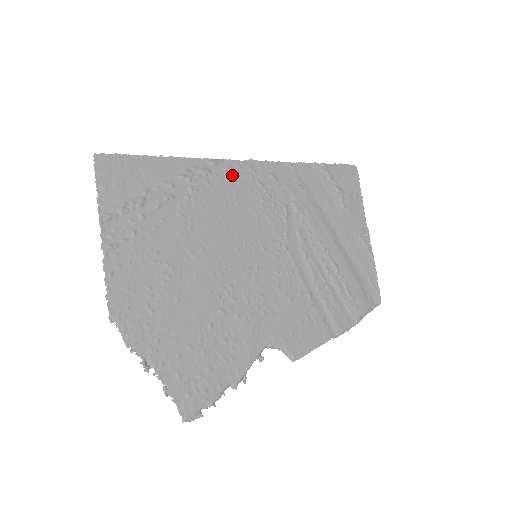
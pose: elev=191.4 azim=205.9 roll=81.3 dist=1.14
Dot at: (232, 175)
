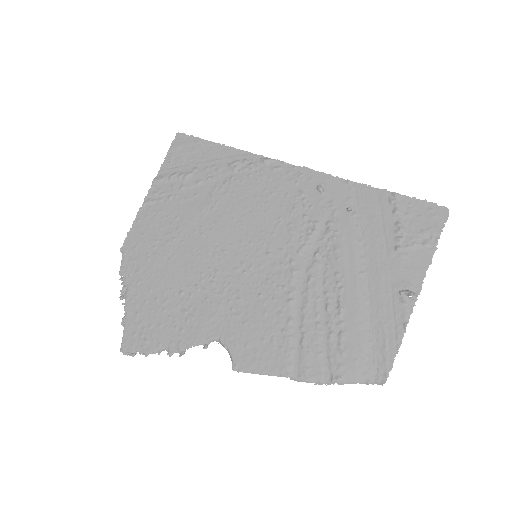
Dot at: (277, 176)
